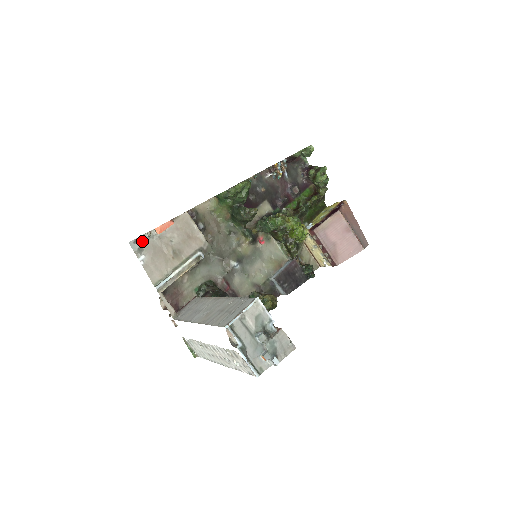
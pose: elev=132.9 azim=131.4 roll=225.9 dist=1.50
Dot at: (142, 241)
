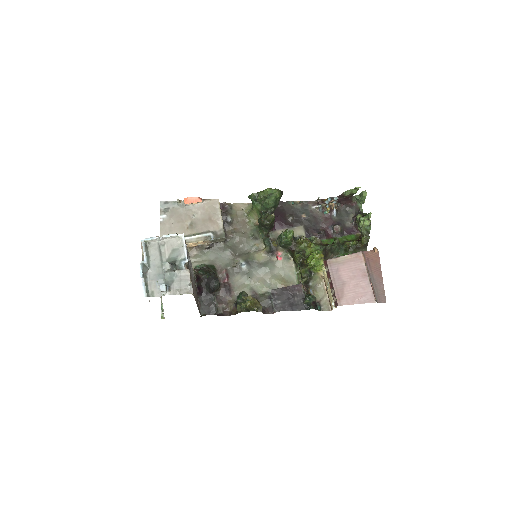
Dot at: (171, 205)
